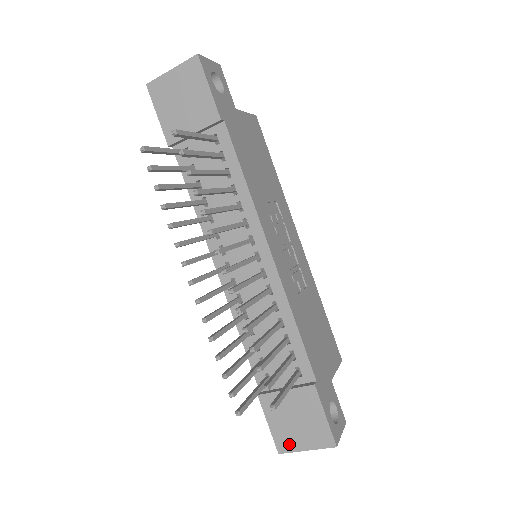
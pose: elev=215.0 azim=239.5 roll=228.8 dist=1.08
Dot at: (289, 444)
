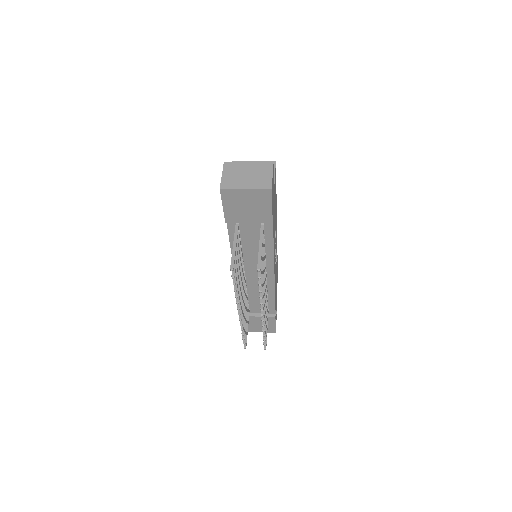
Dot at: (251, 330)
